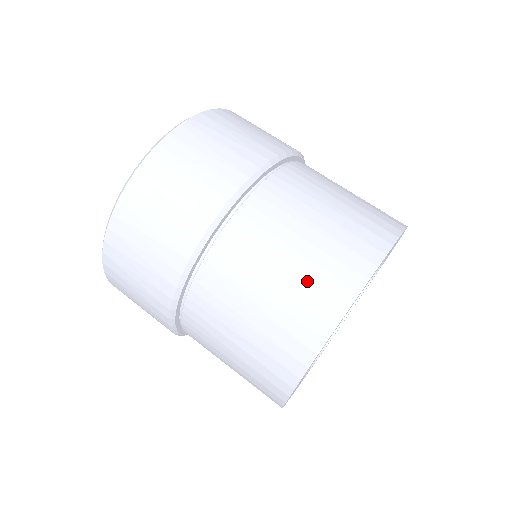
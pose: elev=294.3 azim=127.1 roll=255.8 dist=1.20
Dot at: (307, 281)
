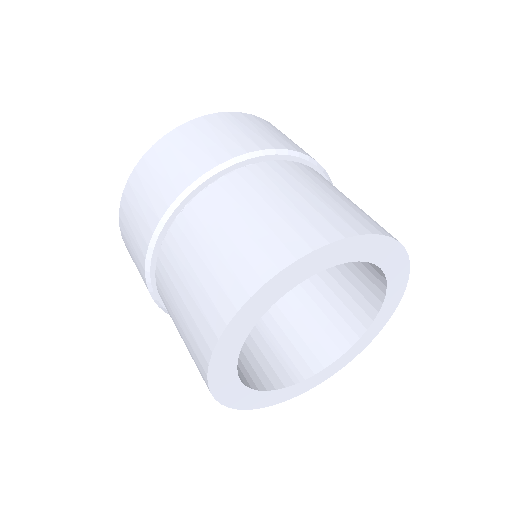
Dot at: (255, 239)
